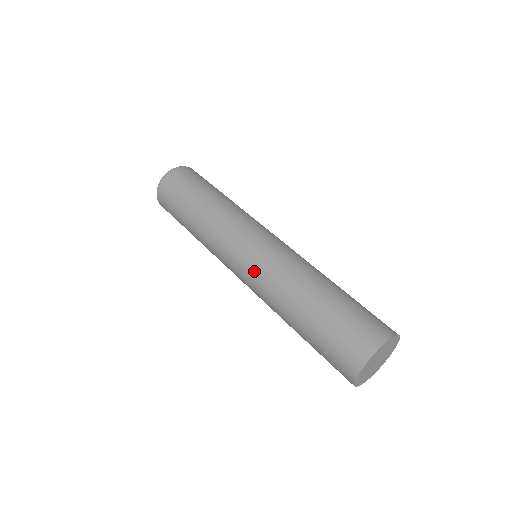
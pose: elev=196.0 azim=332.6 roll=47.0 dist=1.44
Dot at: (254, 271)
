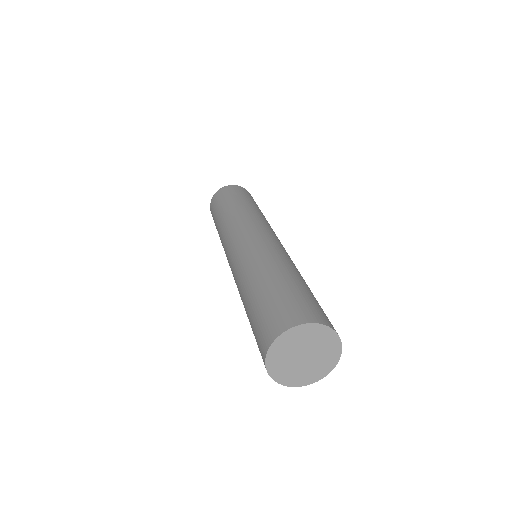
Dot at: (238, 254)
